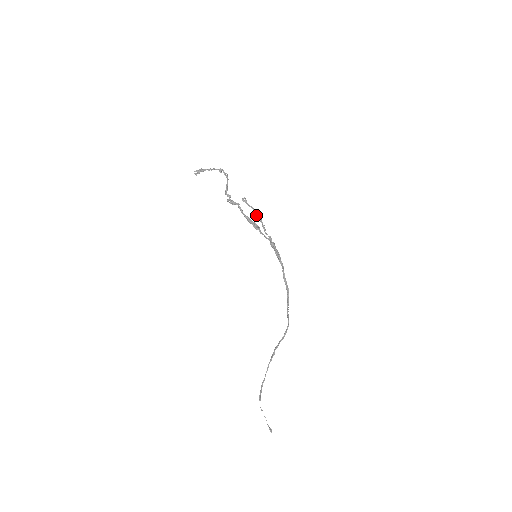
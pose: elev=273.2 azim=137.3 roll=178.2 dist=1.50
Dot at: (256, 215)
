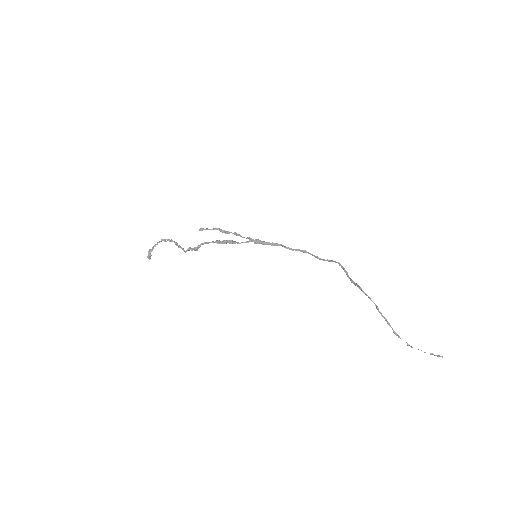
Dot at: (221, 231)
